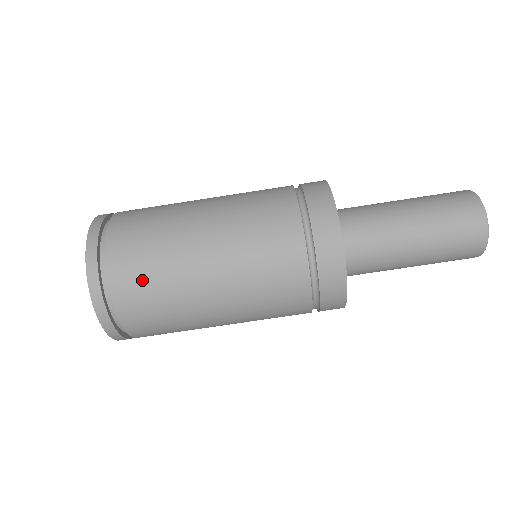
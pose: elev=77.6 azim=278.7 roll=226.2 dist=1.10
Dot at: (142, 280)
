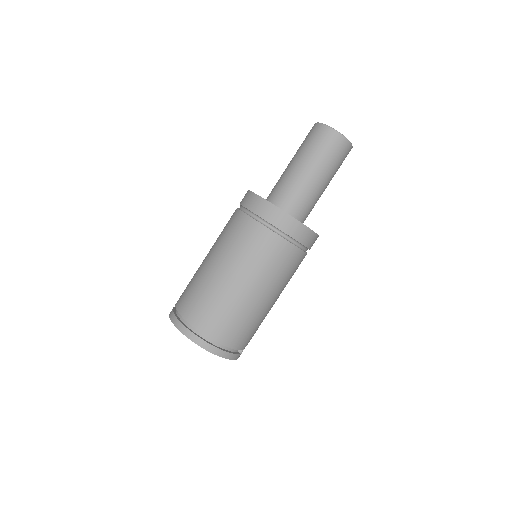
Dot at: (188, 293)
